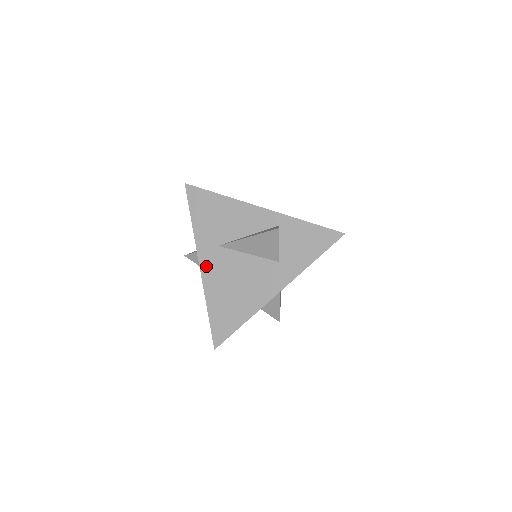
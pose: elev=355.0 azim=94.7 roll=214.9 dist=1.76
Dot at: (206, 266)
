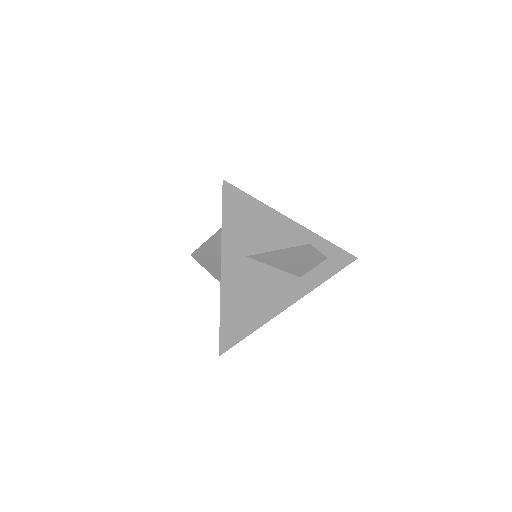
Dot at: (228, 276)
